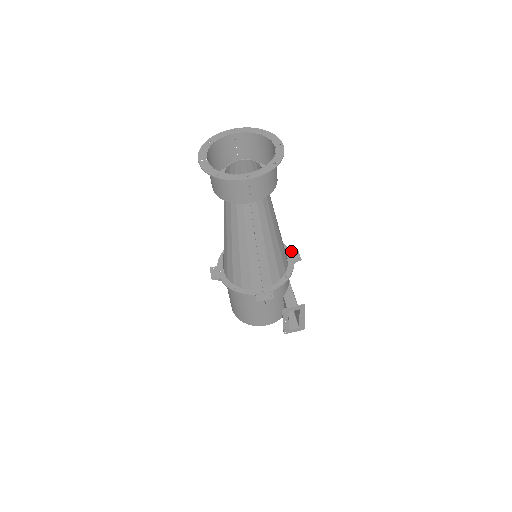
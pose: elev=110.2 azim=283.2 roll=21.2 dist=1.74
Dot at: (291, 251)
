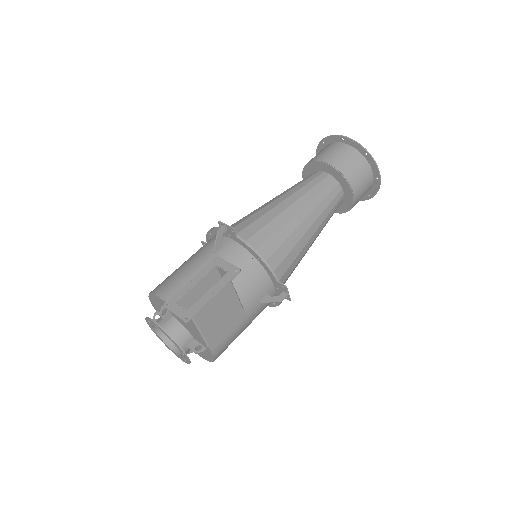
Dot at: occluded
